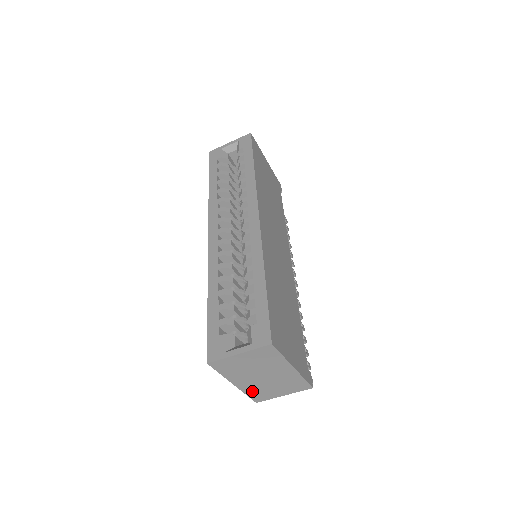
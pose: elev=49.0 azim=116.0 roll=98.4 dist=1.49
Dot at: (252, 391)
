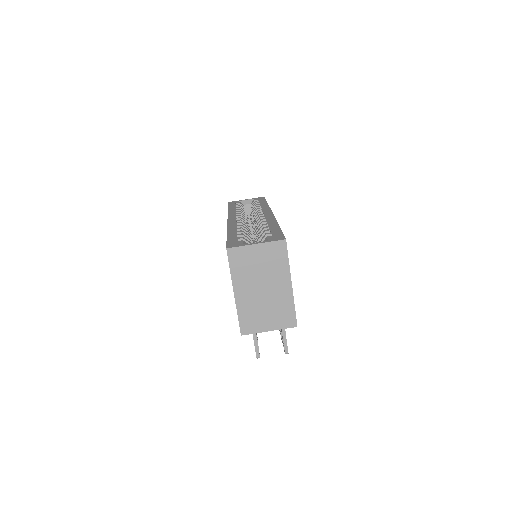
Dot at: (245, 312)
